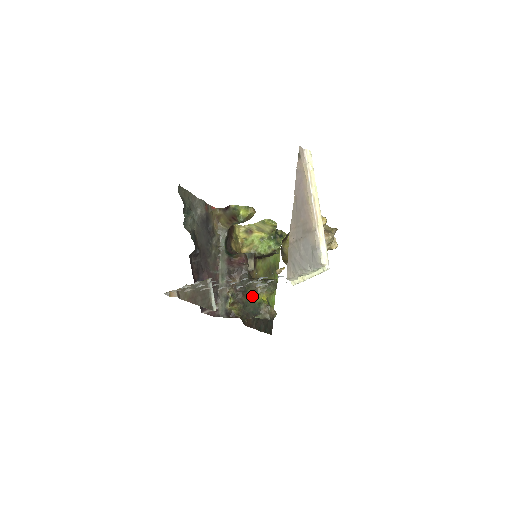
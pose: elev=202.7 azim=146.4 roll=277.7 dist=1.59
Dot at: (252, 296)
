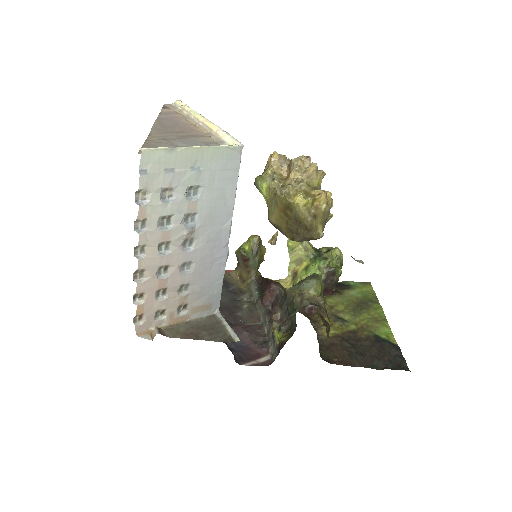
Dot at: (290, 306)
